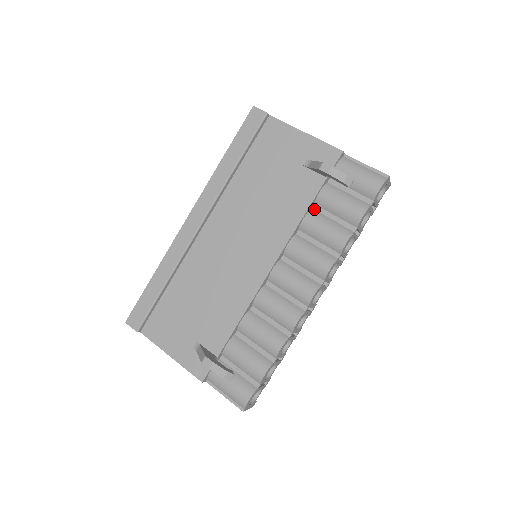
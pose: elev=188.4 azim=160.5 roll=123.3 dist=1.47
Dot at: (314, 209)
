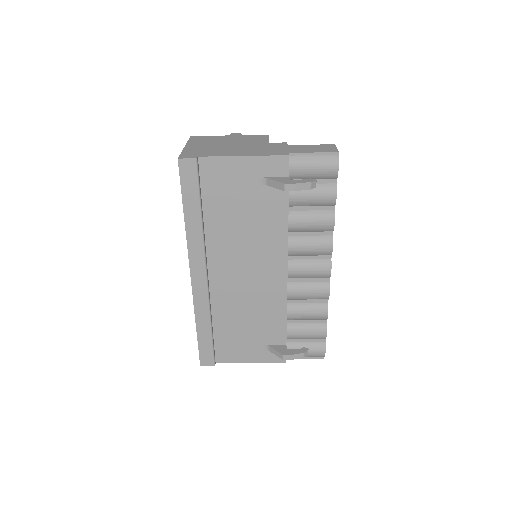
Dot at: (291, 210)
